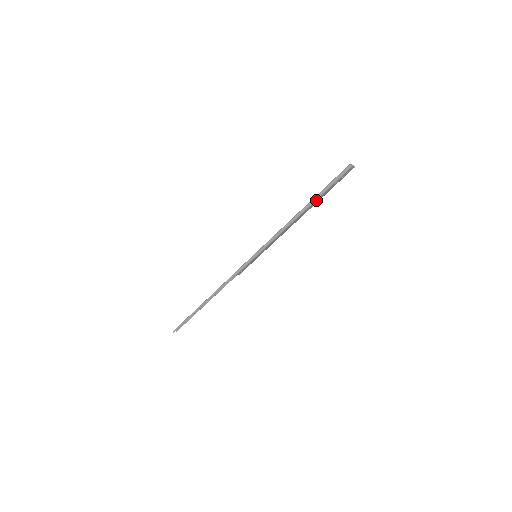
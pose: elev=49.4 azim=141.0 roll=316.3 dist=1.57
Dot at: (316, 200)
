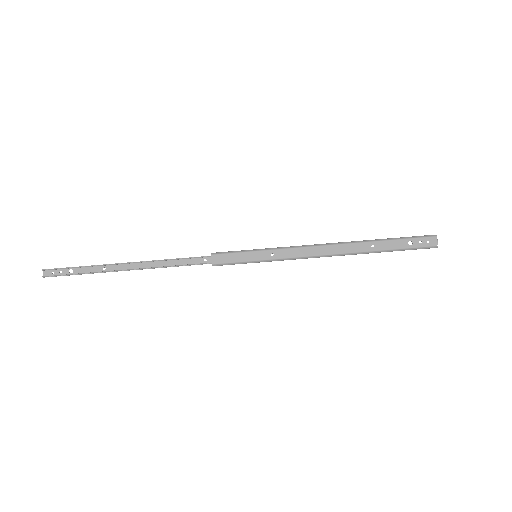
Dot at: (377, 242)
